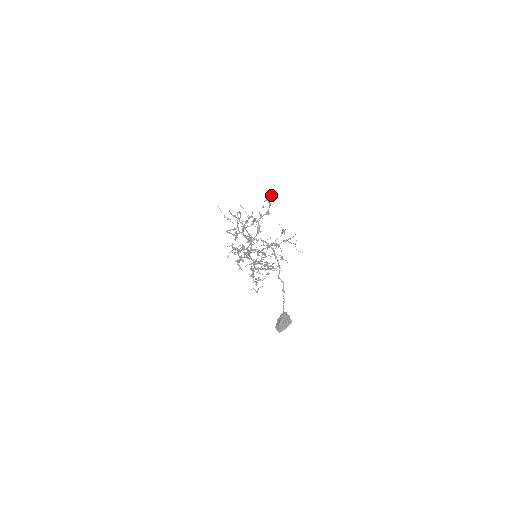
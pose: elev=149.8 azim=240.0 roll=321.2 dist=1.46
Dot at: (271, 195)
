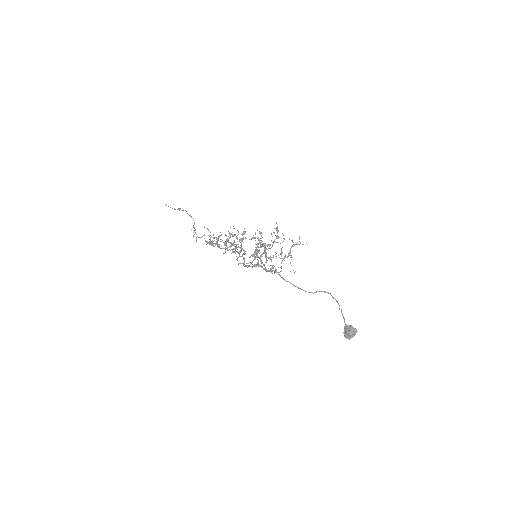
Dot at: (276, 223)
